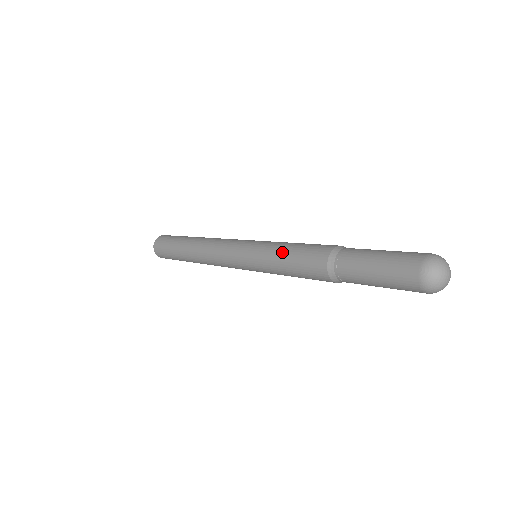
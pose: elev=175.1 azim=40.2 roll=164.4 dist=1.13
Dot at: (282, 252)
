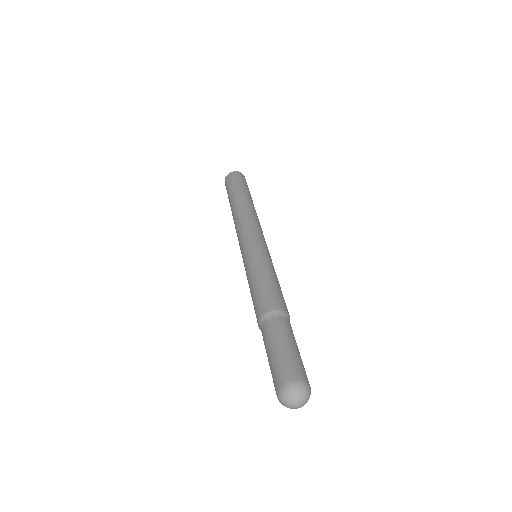
Dot at: occluded
